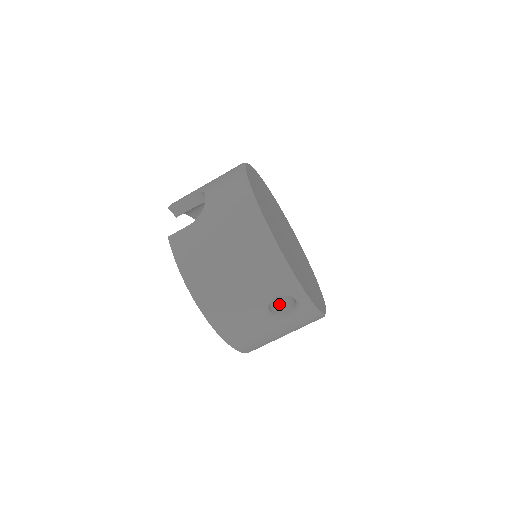
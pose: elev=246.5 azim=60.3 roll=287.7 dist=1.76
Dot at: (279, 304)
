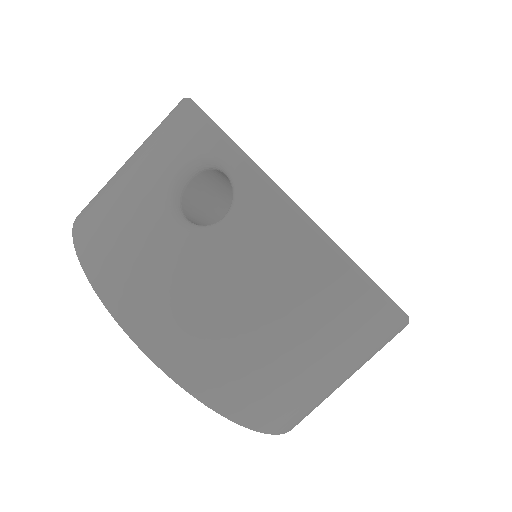
Dot at: occluded
